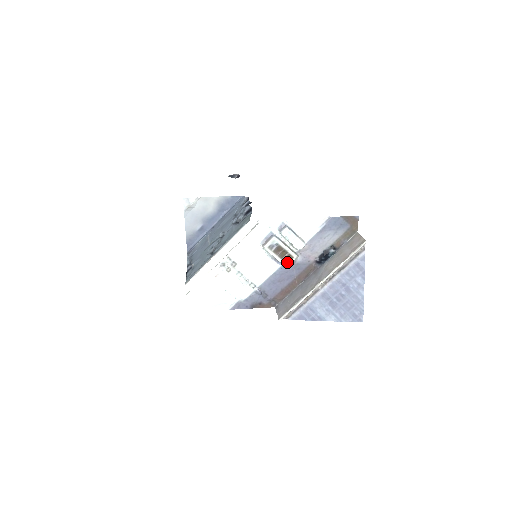
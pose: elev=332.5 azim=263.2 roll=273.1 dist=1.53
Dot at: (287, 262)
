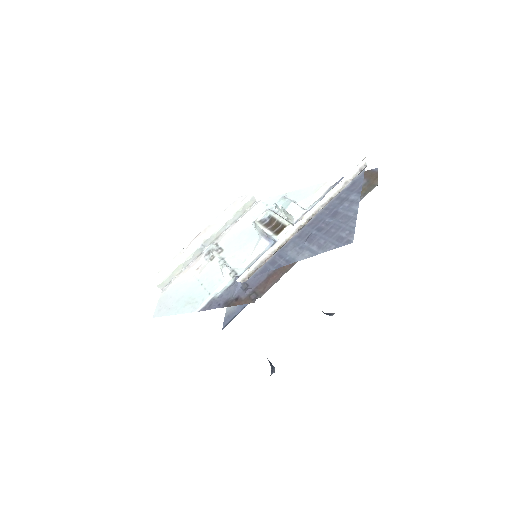
Dot at: (278, 234)
